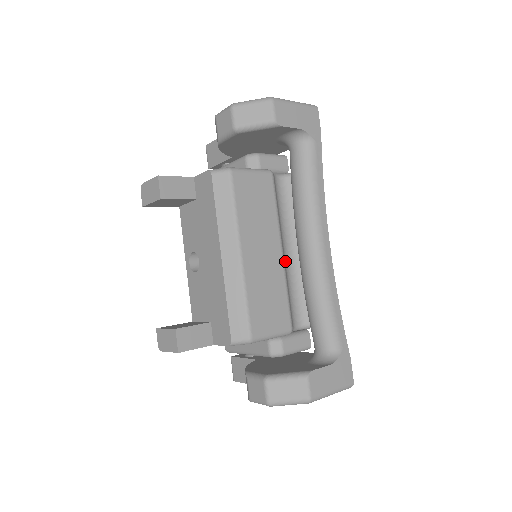
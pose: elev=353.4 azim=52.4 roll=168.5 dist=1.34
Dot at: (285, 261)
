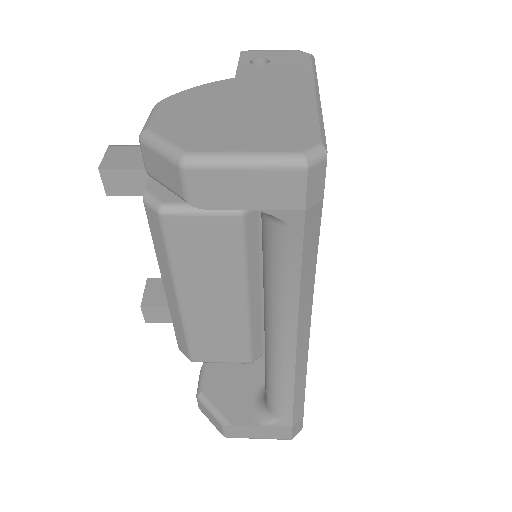
Dot at: (262, 300)
